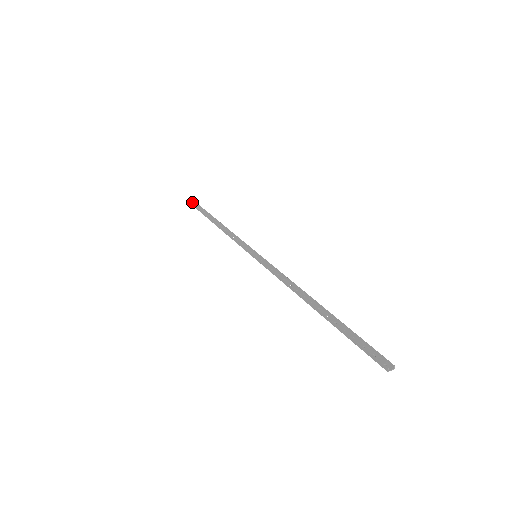
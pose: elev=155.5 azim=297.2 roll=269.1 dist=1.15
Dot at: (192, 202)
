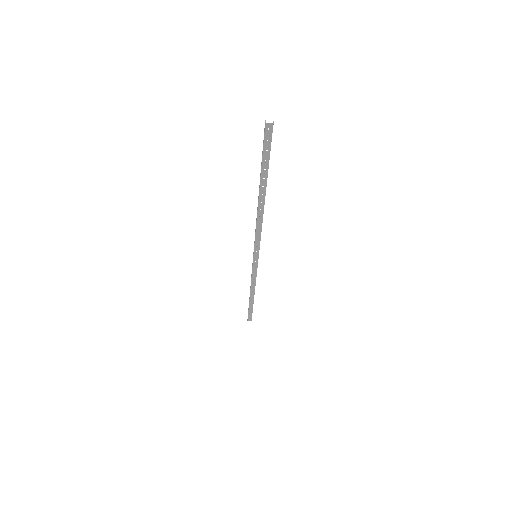
Dot at: (250, 320)
